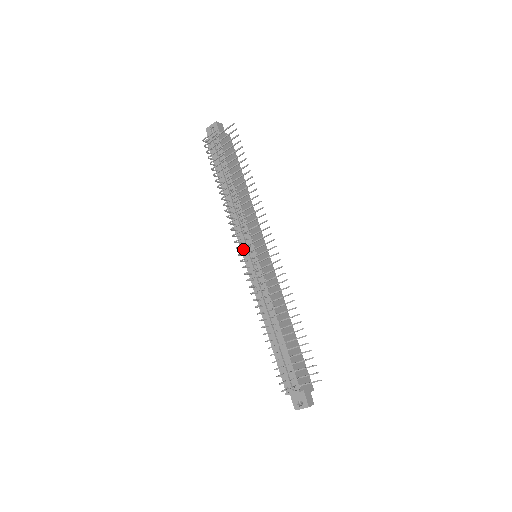
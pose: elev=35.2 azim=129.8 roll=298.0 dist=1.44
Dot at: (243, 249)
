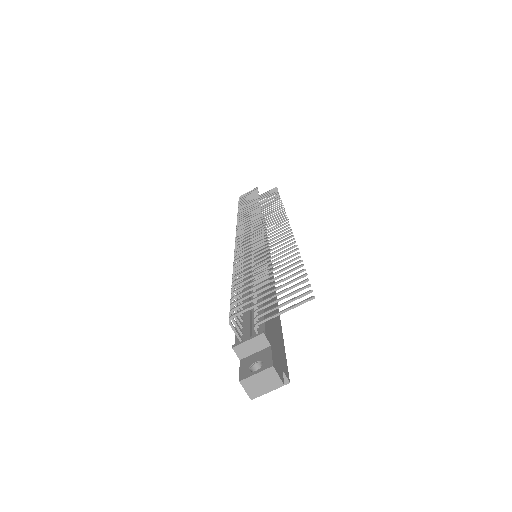
Dot at: occluded
